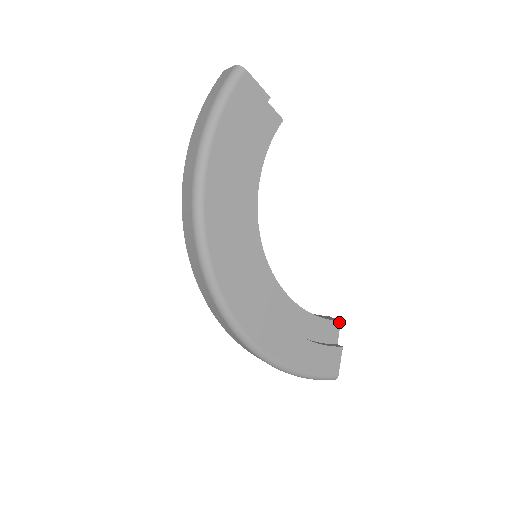
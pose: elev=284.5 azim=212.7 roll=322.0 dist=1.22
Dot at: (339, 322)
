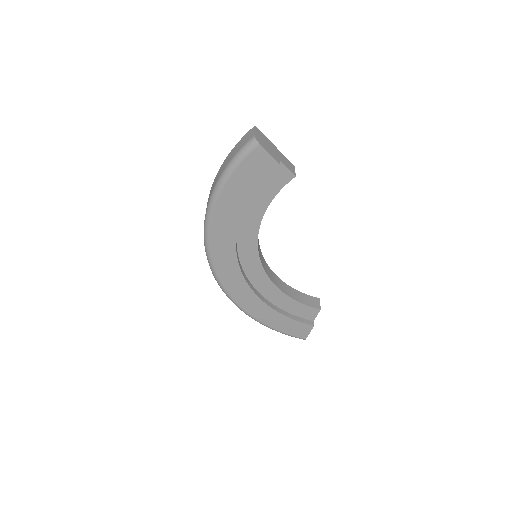
Dot at: (319, 310)
